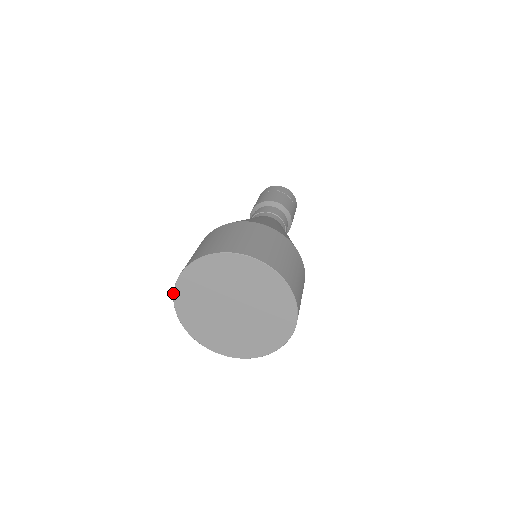
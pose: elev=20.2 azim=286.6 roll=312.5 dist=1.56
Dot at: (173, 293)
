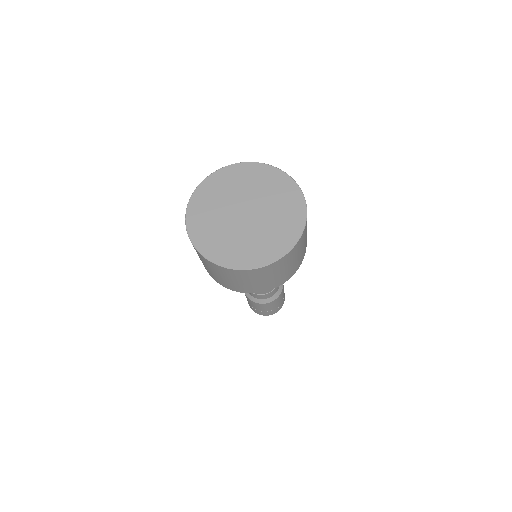
Dot at: (190, 197)
